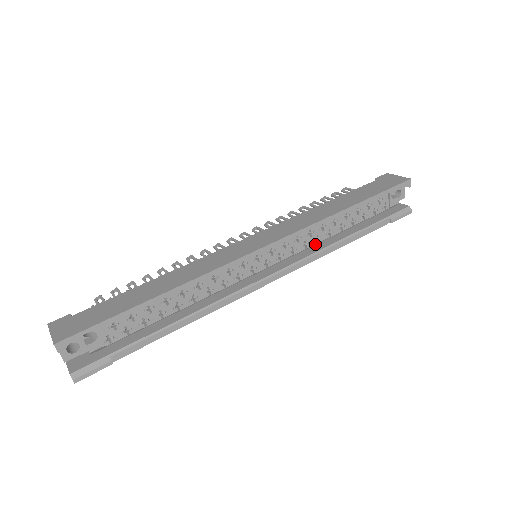
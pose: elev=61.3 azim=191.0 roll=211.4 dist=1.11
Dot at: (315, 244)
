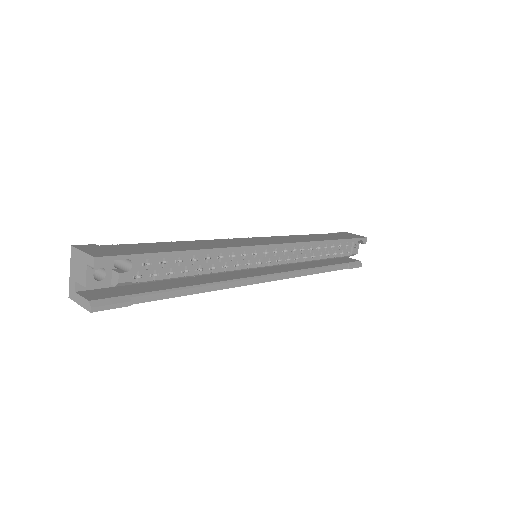
Dot at: (302, 262)
